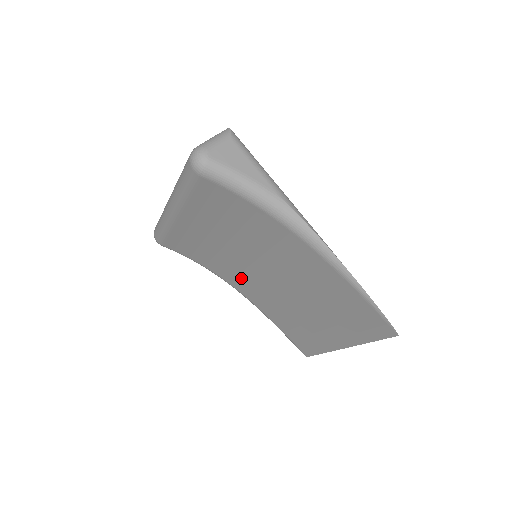
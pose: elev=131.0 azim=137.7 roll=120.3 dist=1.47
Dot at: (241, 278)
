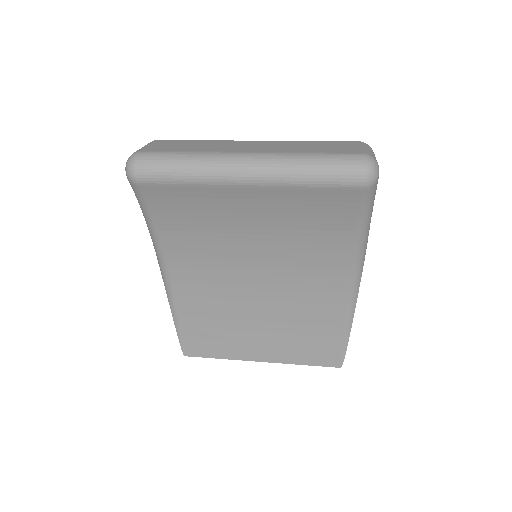
Dot at: (200, 264)
